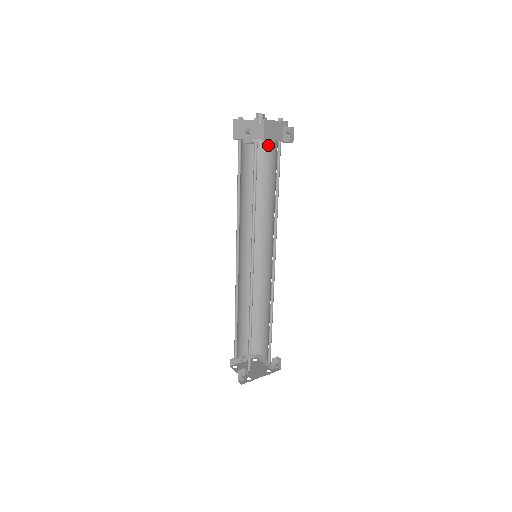
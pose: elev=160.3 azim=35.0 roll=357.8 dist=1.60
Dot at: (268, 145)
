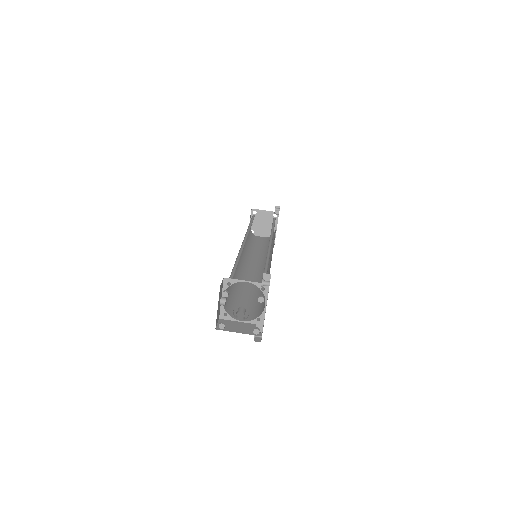
Dot at: (238, 280)
